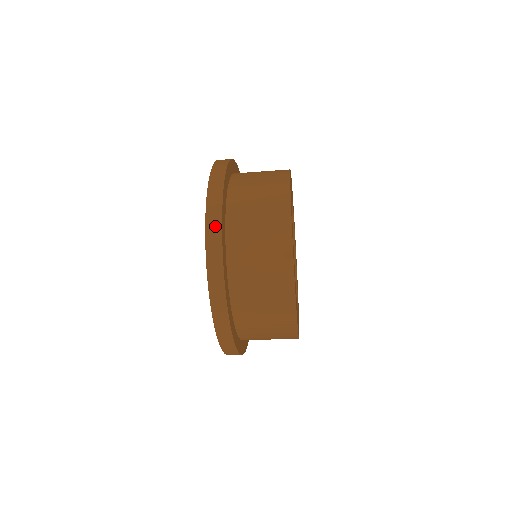
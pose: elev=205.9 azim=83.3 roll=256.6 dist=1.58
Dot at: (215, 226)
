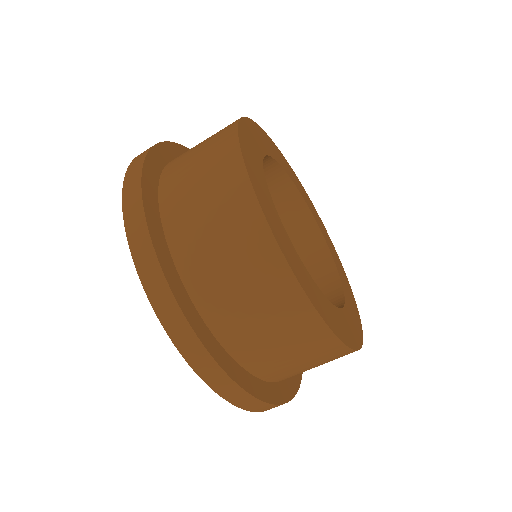
Dot at: (140, 235)
